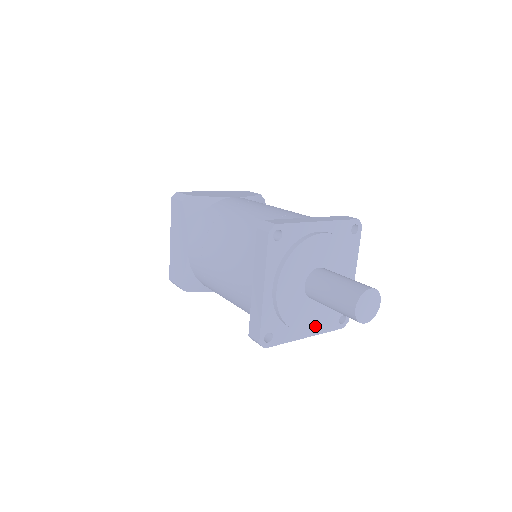
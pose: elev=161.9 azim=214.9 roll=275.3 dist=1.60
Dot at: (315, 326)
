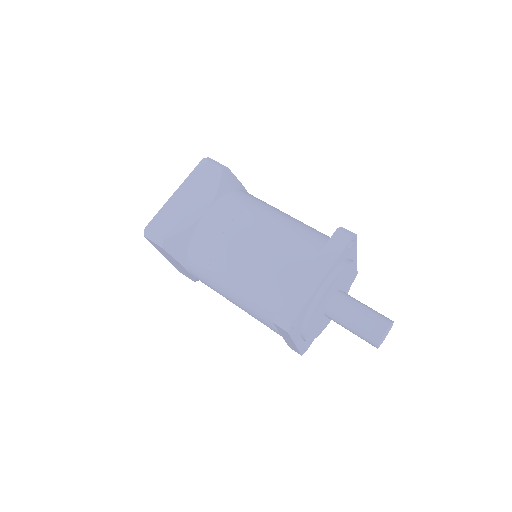
Dot at: occluded
